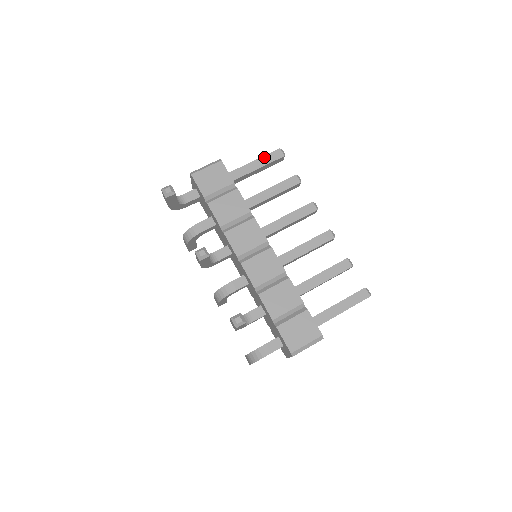
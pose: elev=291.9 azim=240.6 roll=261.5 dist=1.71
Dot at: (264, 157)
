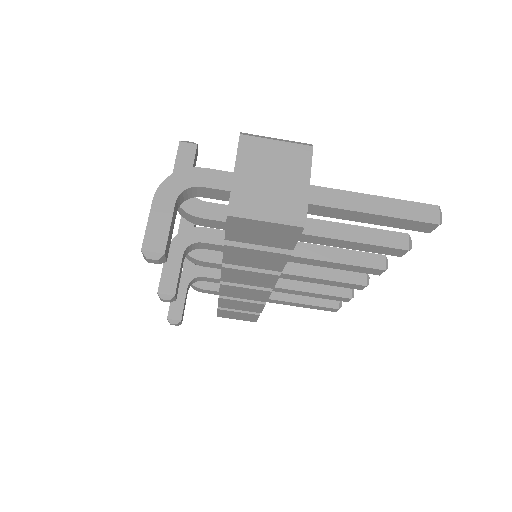
Dot at: (397, 219)
